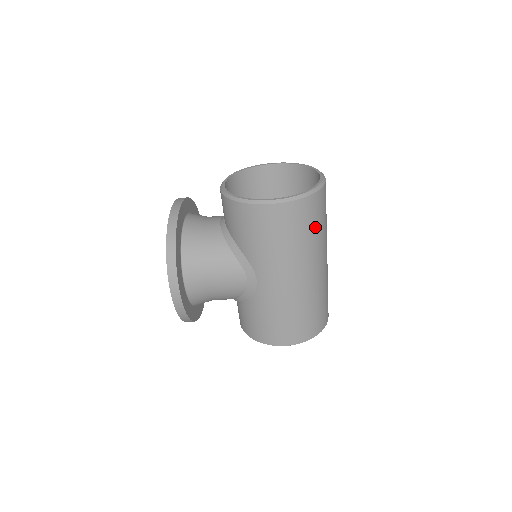
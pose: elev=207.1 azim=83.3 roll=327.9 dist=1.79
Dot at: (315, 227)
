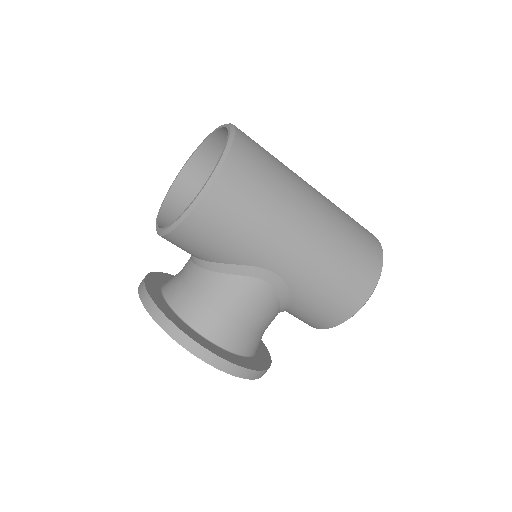
Dot at: (269, 171)
